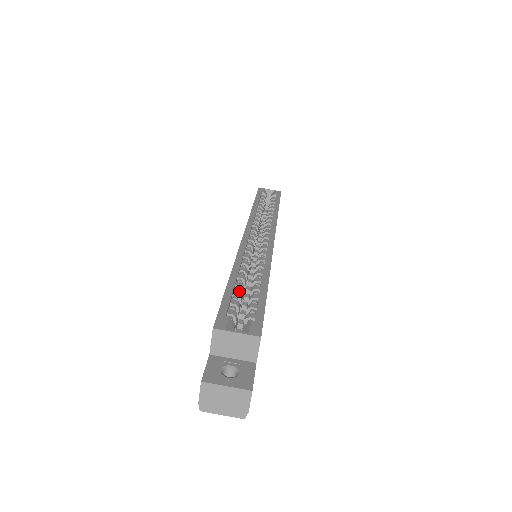
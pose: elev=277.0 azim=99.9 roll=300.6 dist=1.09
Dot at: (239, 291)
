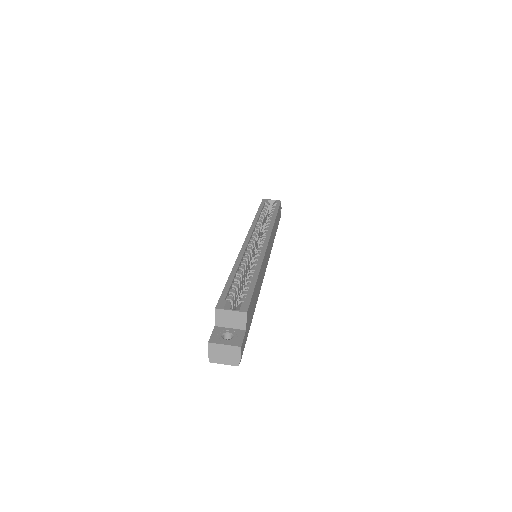
Dot at: (237, 283)
